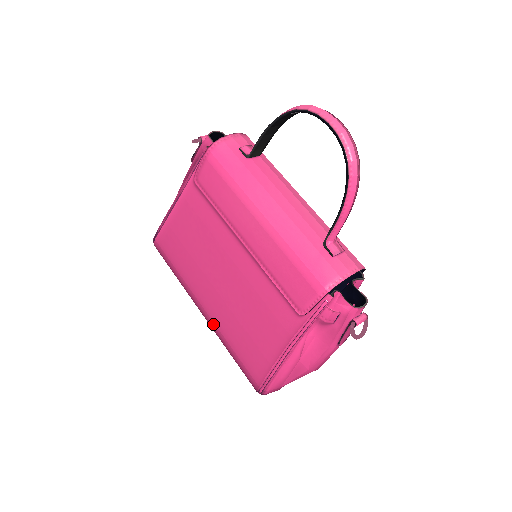
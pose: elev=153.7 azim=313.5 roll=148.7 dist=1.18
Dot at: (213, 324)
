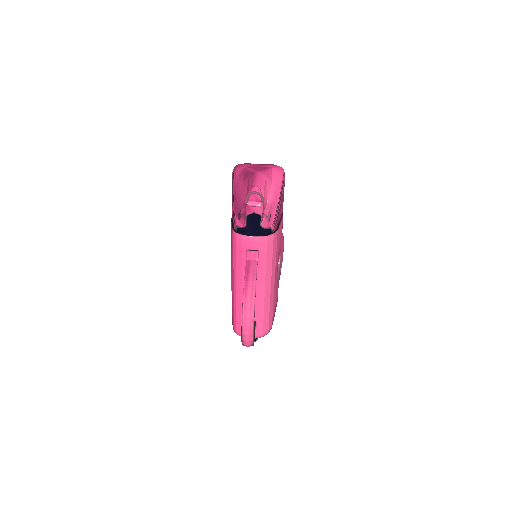
Dot at: occluded
